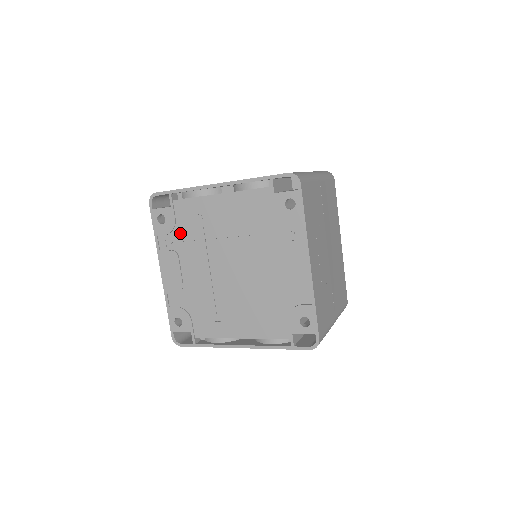
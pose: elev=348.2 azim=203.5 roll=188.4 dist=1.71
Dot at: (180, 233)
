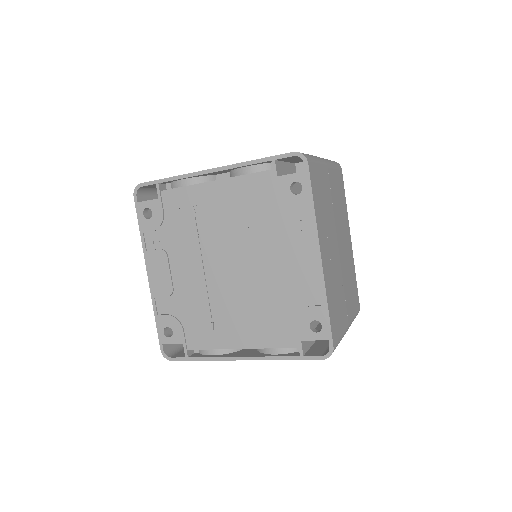
Dot at: (169, 228)
